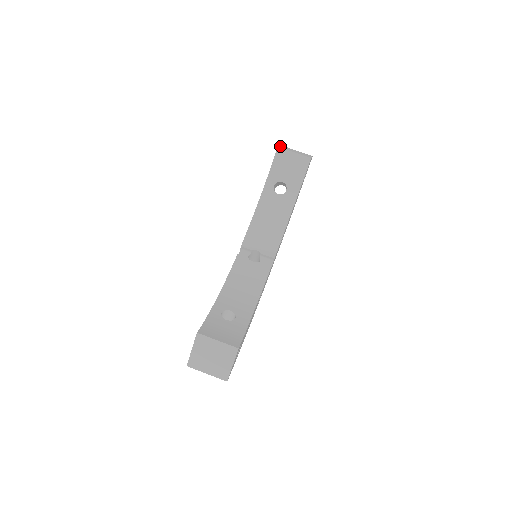
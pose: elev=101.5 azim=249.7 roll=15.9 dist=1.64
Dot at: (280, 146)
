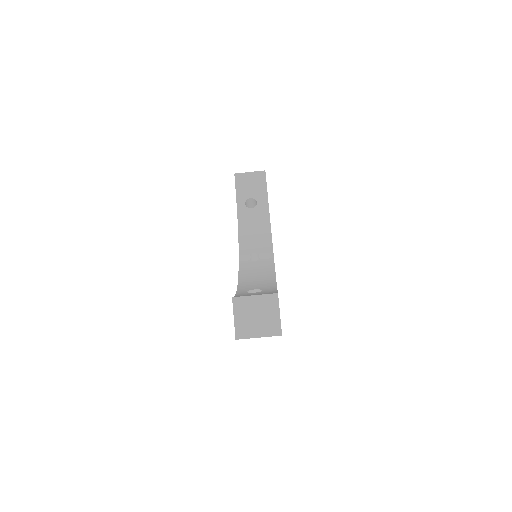
Dot at: occluded
